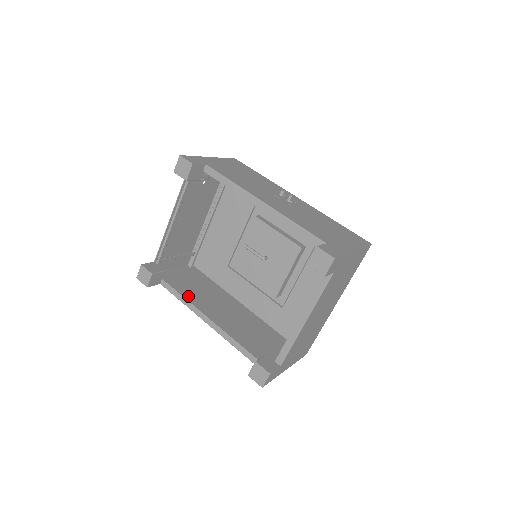
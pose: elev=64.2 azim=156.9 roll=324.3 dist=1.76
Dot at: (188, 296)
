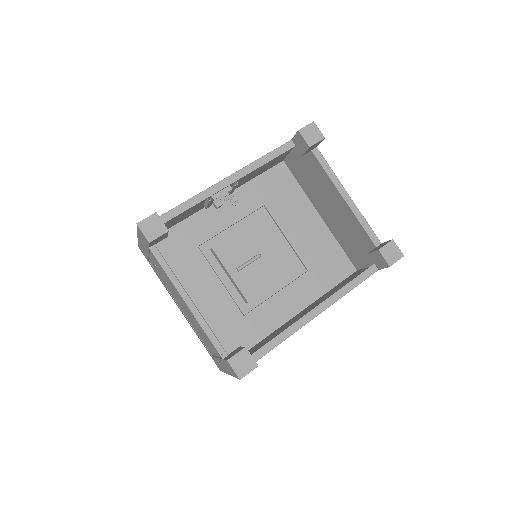
Dot at: occluded
